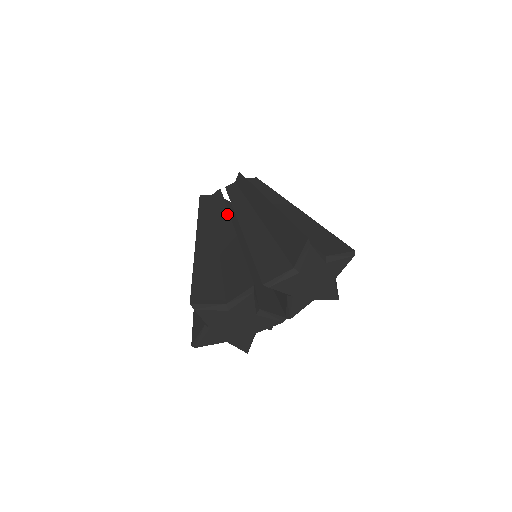
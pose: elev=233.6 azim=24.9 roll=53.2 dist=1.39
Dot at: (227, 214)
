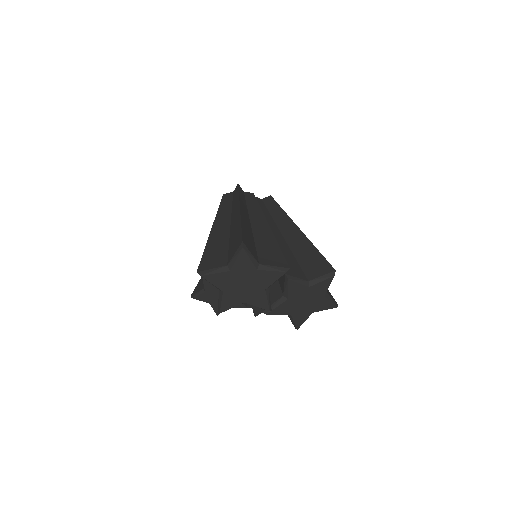
Dot at: (262, 212)
